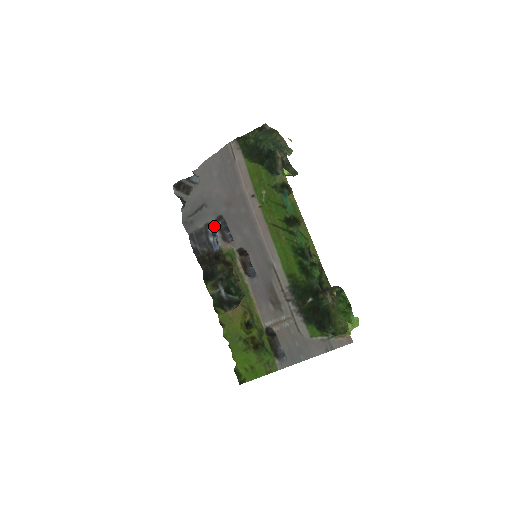
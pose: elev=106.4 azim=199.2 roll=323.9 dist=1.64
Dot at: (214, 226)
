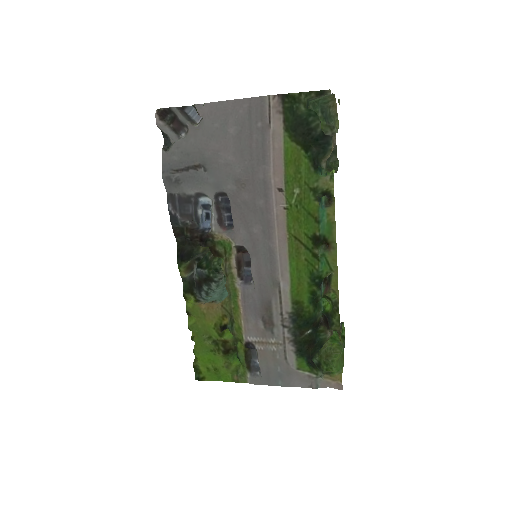
Dot at: (209, 198)
